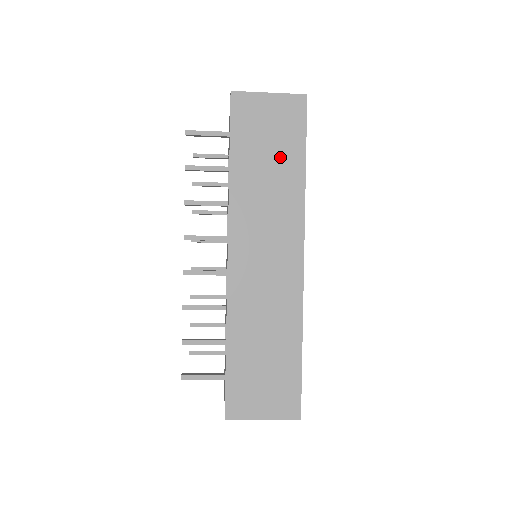
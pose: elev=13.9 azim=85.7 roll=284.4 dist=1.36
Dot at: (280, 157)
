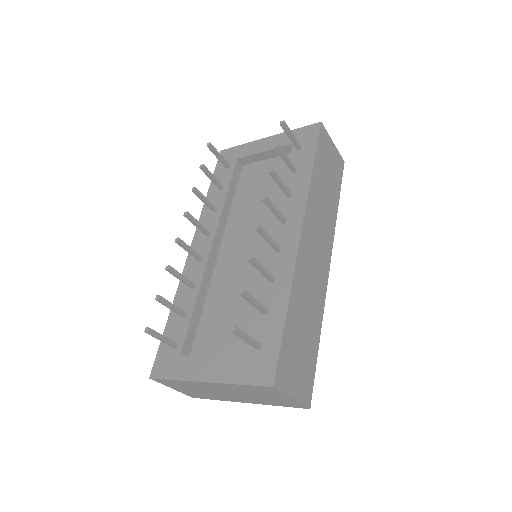
Dot at: (331, 187)
